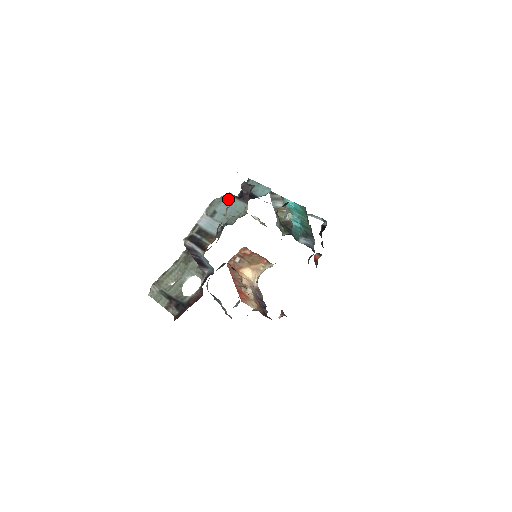
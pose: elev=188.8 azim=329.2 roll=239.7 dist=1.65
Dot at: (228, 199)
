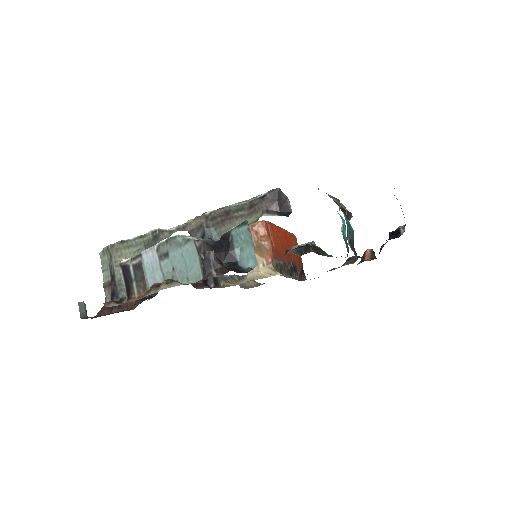
Dot at: (190, 249)
